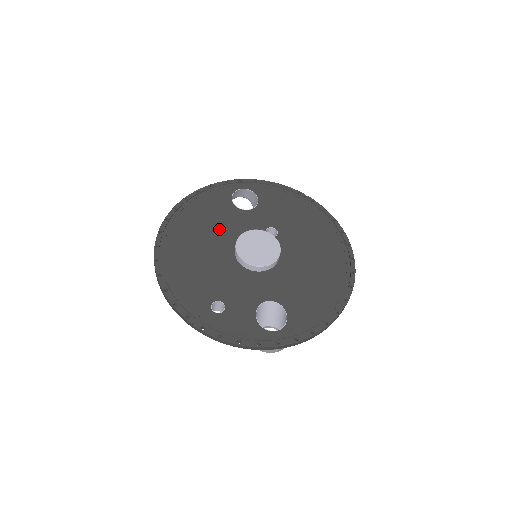
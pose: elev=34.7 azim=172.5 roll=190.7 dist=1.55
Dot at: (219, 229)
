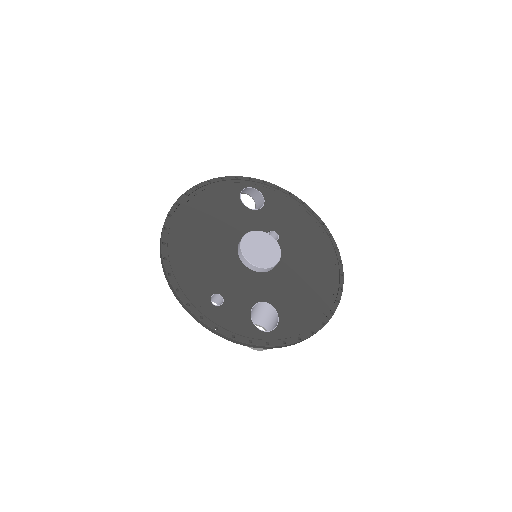
Dot at: (225, 223)
